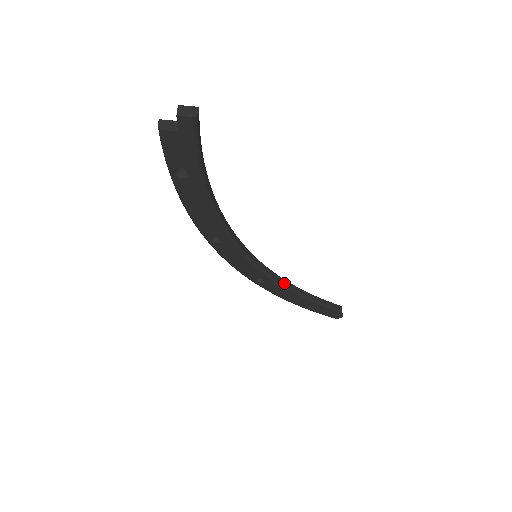
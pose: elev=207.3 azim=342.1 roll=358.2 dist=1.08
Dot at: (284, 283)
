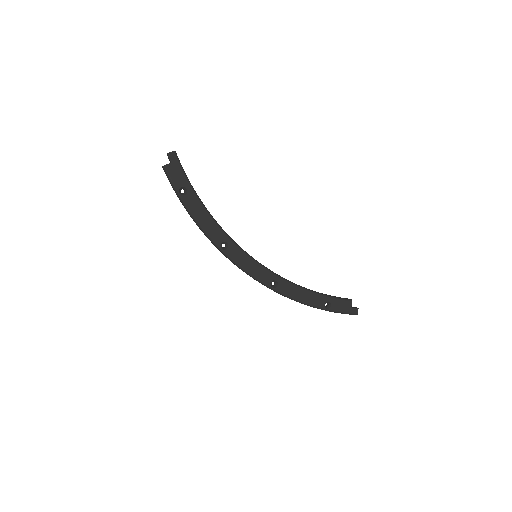
Dot at: (291, 282)
